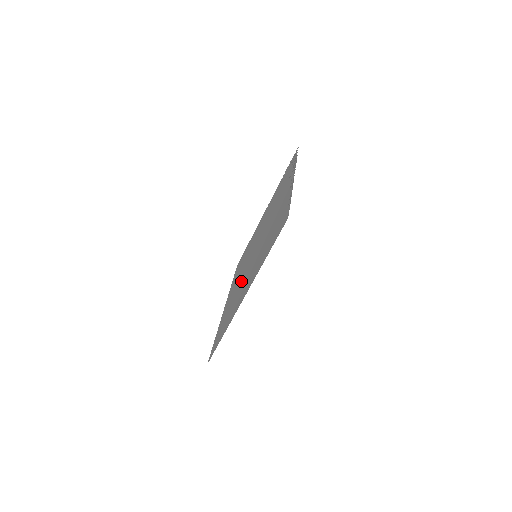
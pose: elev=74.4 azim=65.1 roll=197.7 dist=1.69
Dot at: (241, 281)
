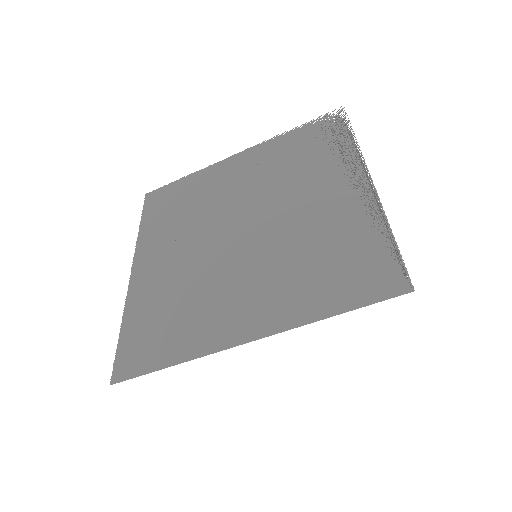
Dot at: (202, 269)
